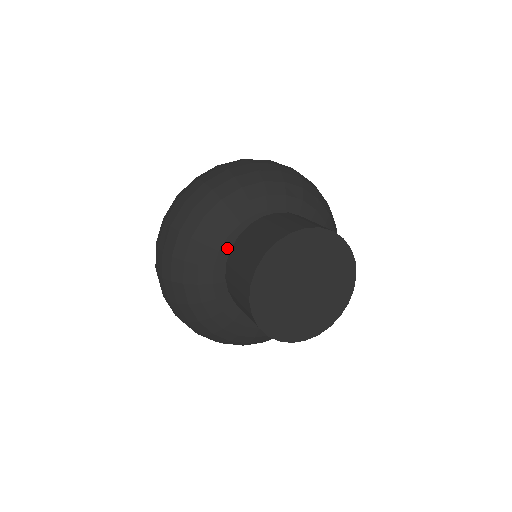
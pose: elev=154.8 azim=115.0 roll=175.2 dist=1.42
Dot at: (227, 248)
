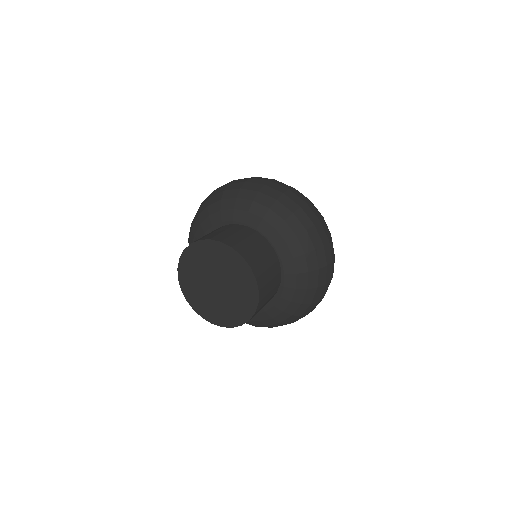
Dot at: occluded
